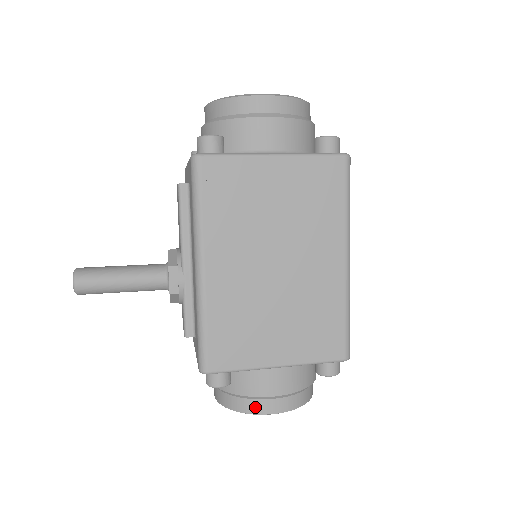
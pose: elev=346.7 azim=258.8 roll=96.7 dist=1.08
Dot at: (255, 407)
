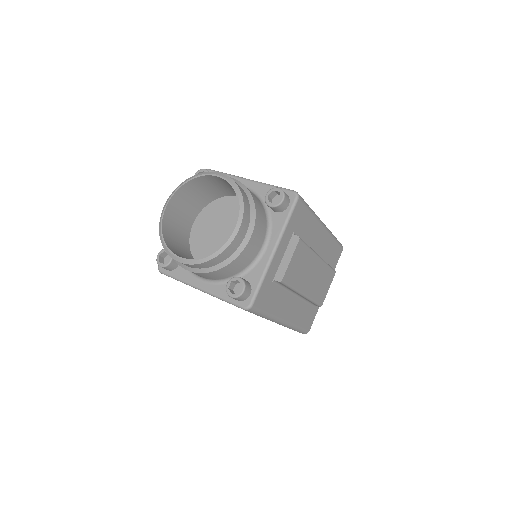
Dot at: occluded
